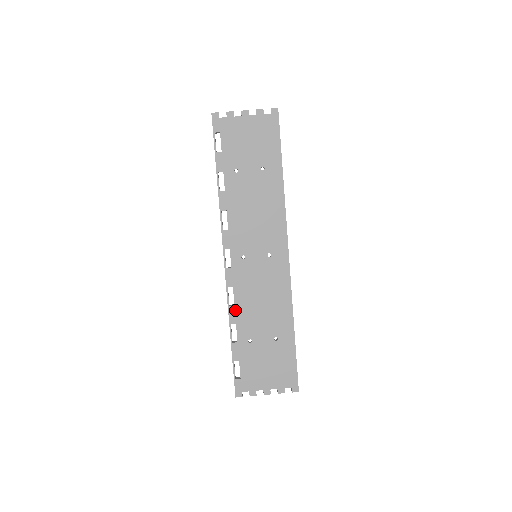
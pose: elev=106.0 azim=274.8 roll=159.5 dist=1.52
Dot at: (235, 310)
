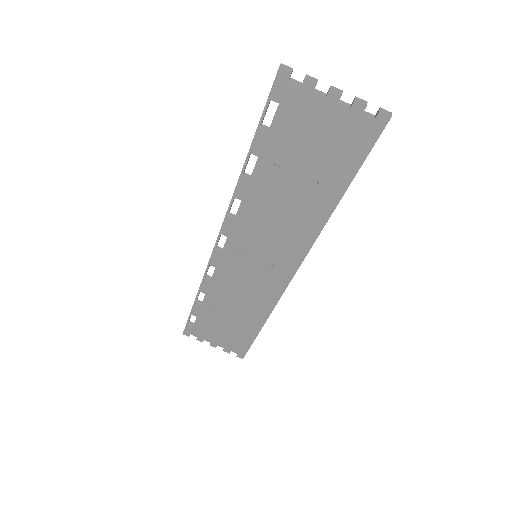
Dot at: (209, 285)
